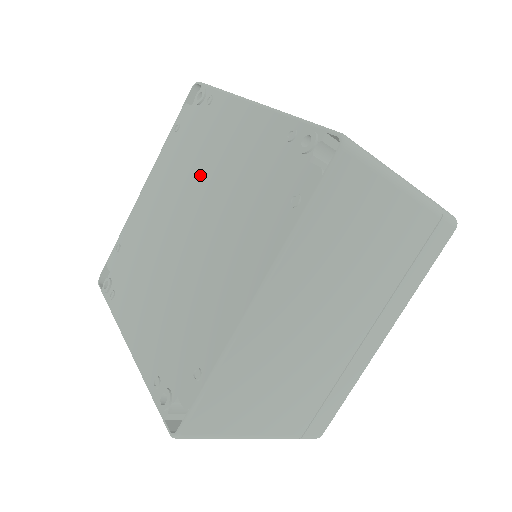
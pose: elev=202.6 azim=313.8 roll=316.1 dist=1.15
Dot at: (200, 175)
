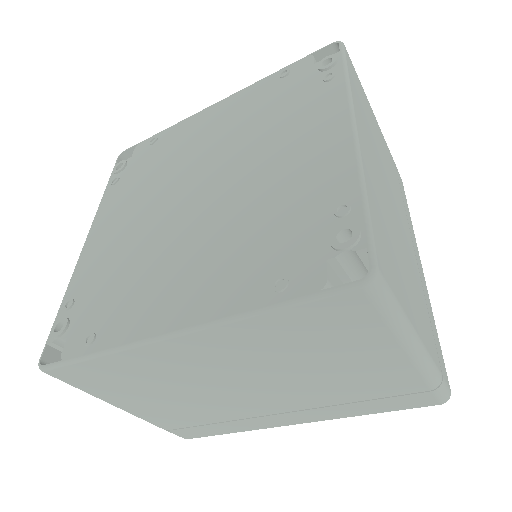
Dot at: (253, 150)
